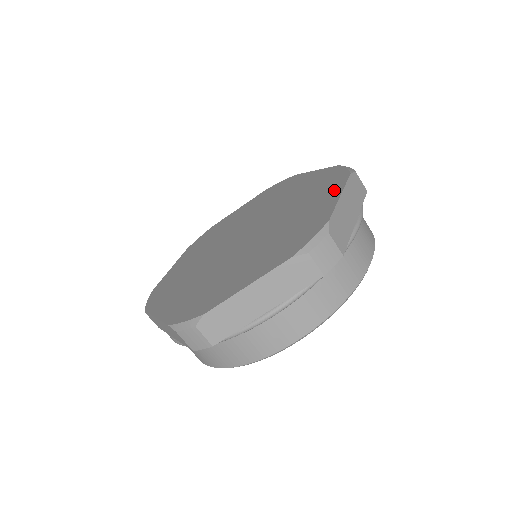
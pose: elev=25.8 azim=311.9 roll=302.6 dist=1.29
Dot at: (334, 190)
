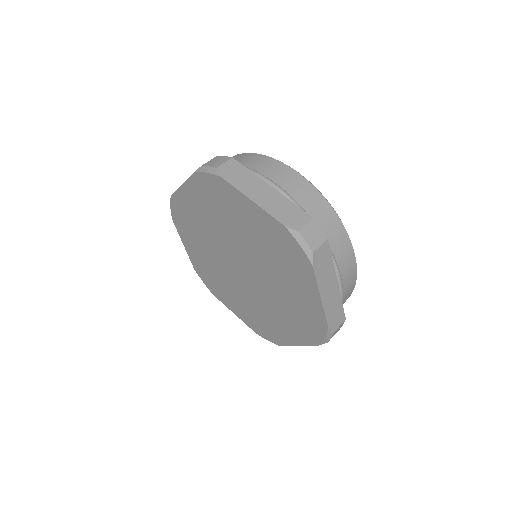
Dot at: (309, 283)
